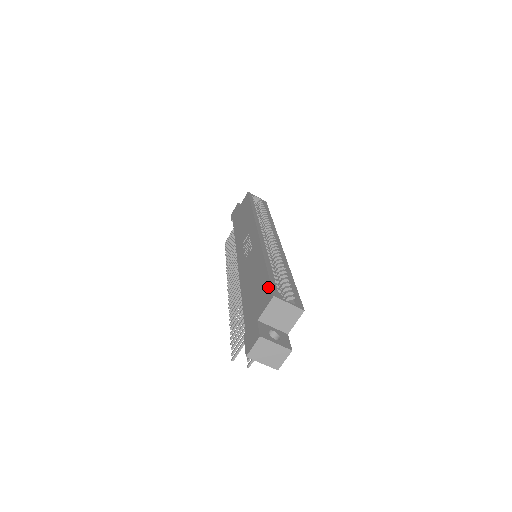
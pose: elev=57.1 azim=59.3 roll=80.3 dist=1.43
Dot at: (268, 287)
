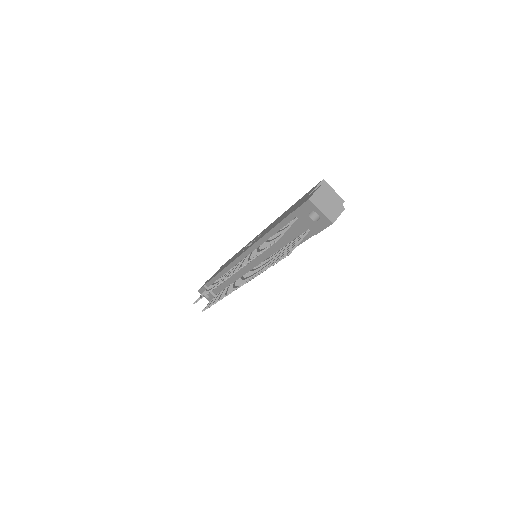
Dot at: (310, 190)
